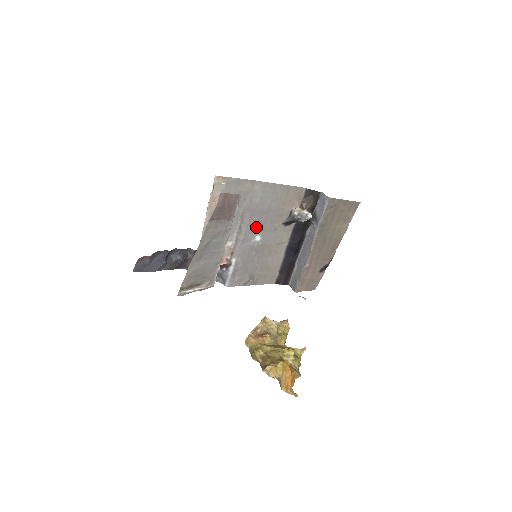
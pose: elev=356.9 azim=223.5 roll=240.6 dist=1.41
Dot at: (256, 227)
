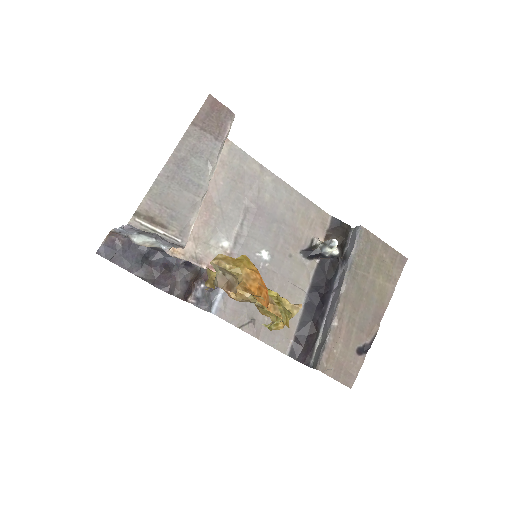
Dot at: (263, 236)
